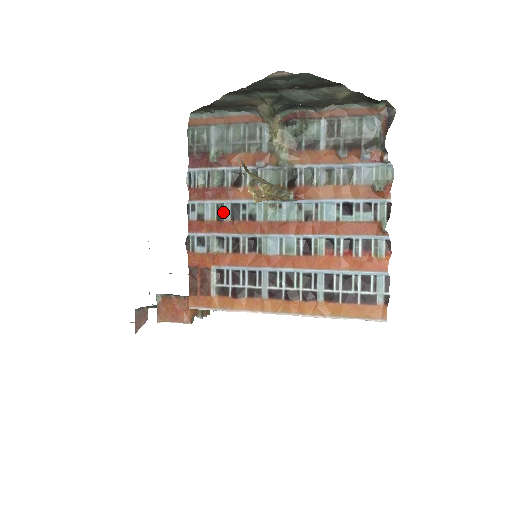
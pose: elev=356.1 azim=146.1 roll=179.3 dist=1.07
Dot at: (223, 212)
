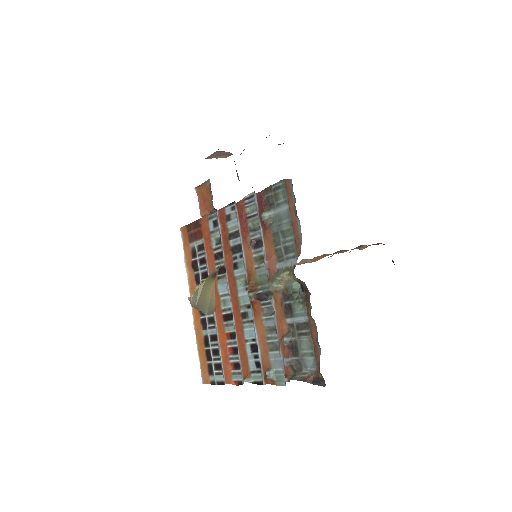
Dot at: (235, 238)
